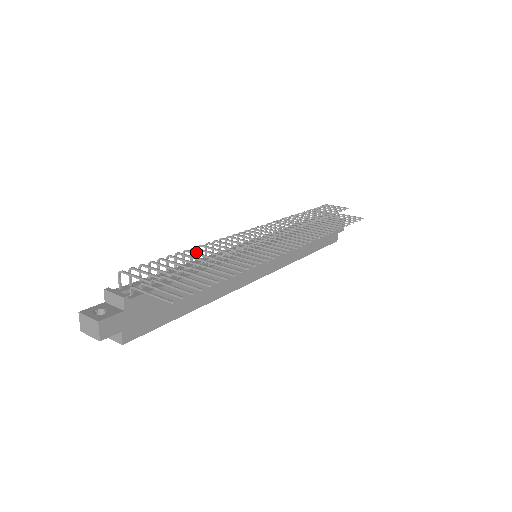
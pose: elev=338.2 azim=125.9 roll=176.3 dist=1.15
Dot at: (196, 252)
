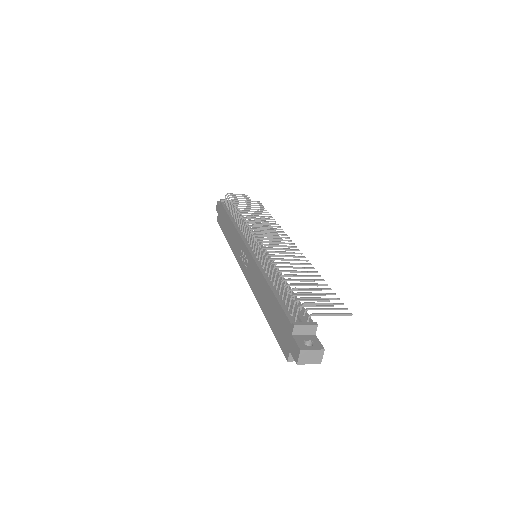
Dot at: (289, 270)
